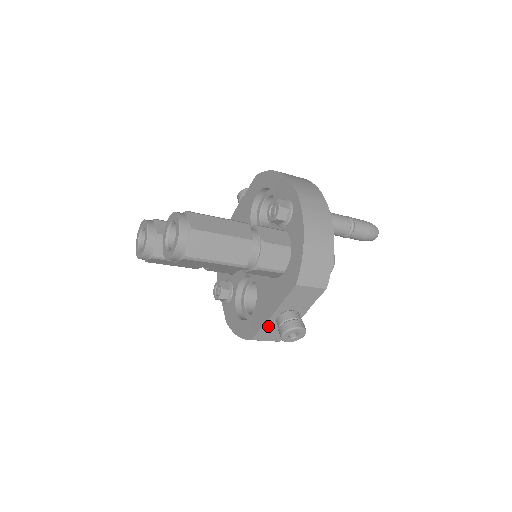
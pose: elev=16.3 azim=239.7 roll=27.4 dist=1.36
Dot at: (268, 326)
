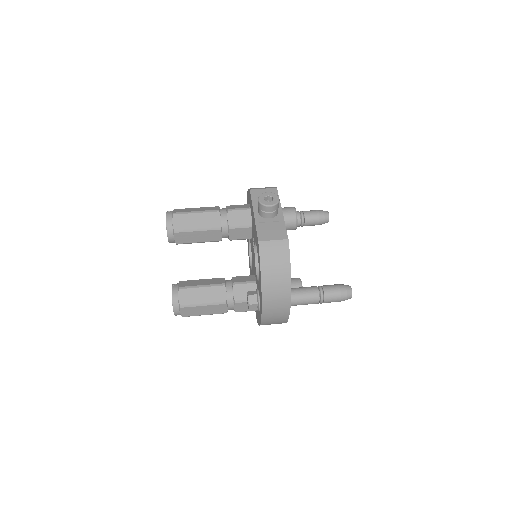
Dot at: occluded
